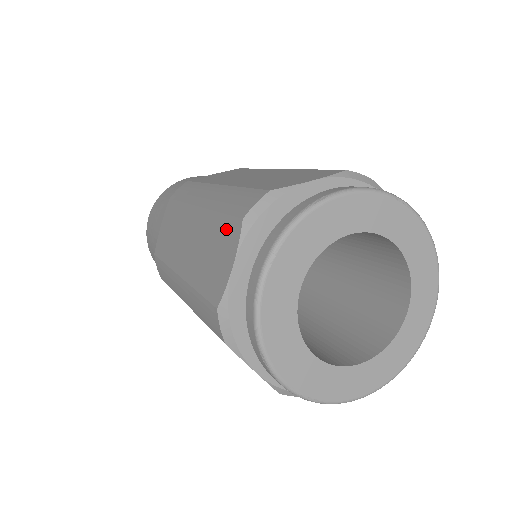
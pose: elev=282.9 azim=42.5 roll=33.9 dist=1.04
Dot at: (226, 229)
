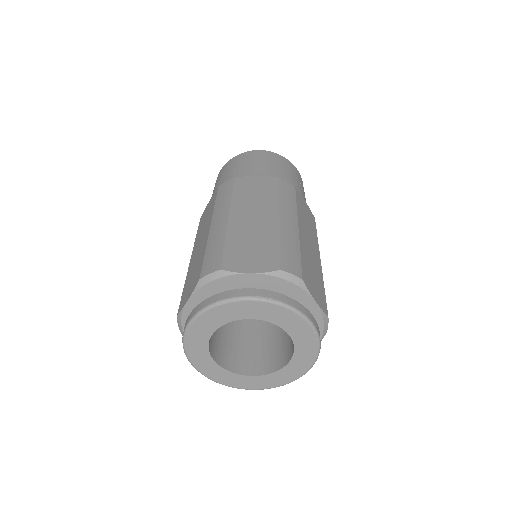
Dot at: occluded
